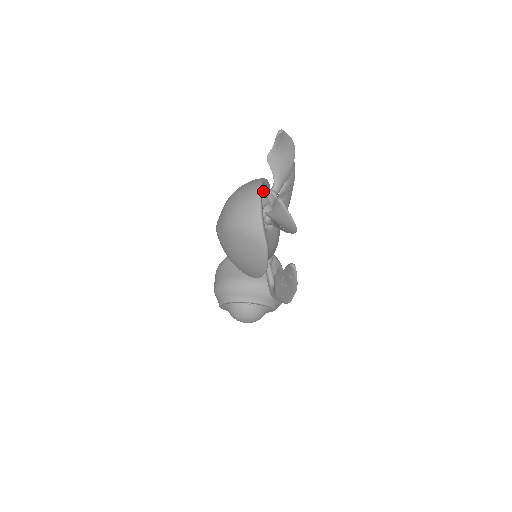
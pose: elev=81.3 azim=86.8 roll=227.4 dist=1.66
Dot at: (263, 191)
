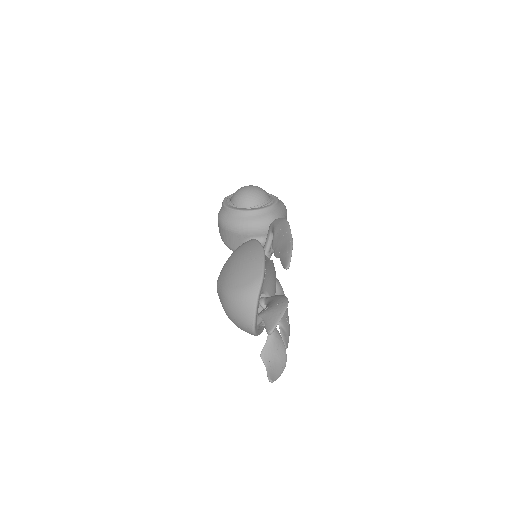
Dot at: (257, 318)
